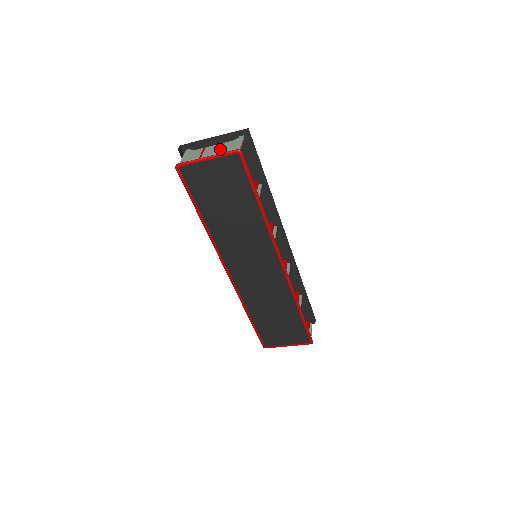
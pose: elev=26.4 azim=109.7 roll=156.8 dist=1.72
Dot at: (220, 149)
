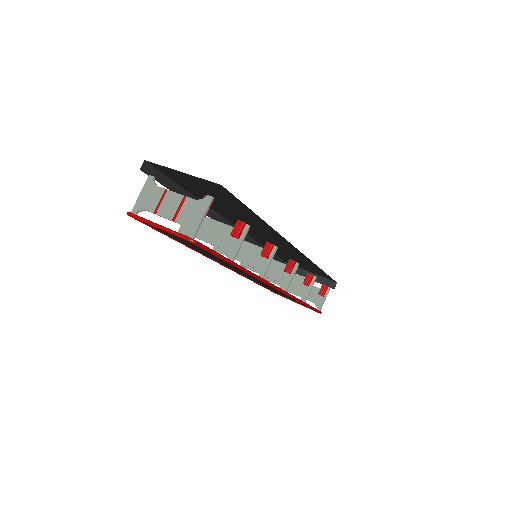
Dot at: (178, 213)
